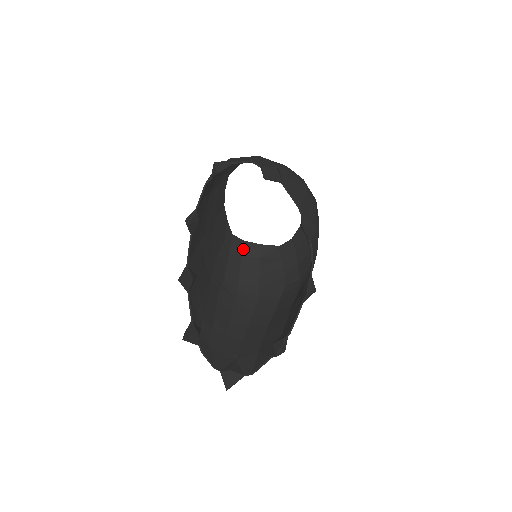
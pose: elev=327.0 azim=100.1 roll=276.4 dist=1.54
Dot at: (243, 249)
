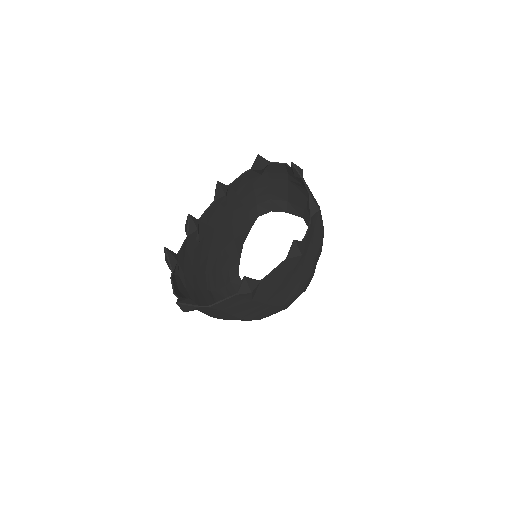
Dot at: occluded
